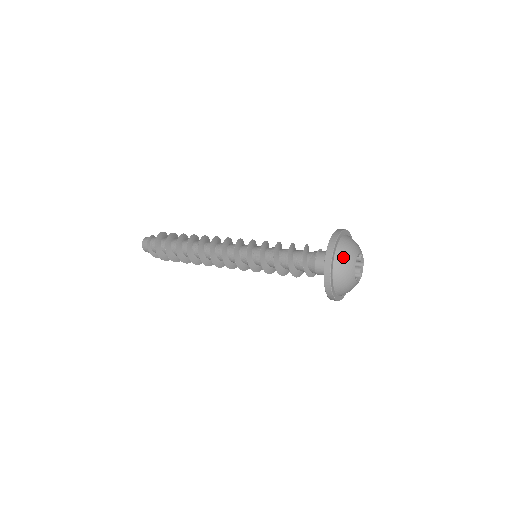
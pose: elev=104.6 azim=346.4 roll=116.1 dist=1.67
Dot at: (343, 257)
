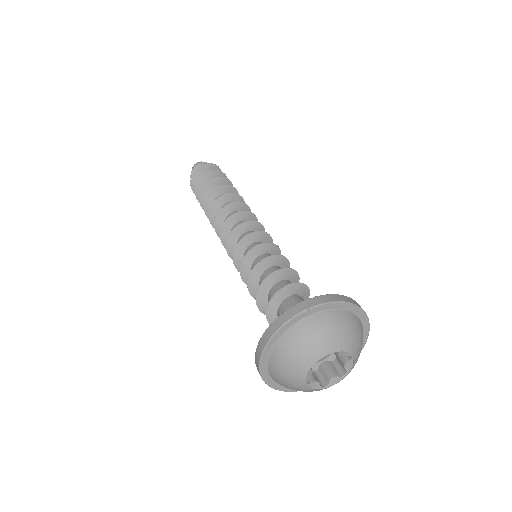
Dot at: (280, 367)
